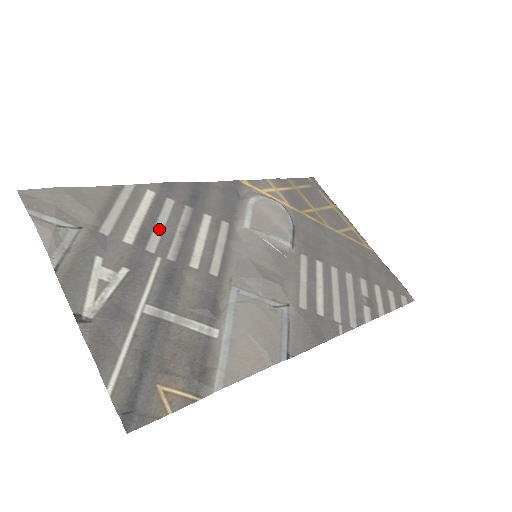
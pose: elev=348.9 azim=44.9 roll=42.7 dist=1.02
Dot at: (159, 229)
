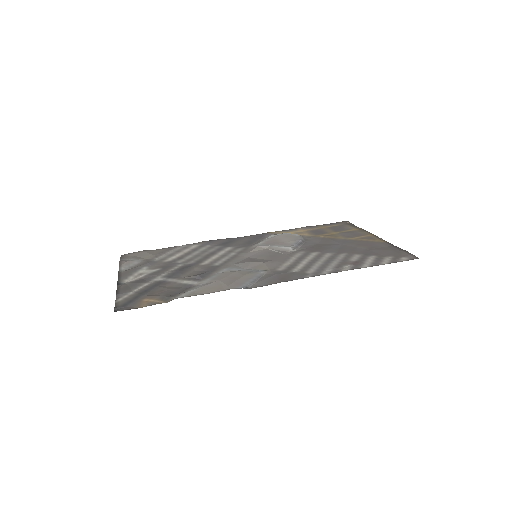
Dot at: (191, 256)
